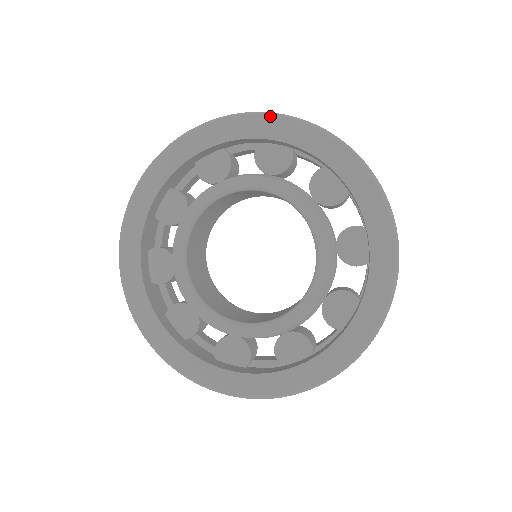
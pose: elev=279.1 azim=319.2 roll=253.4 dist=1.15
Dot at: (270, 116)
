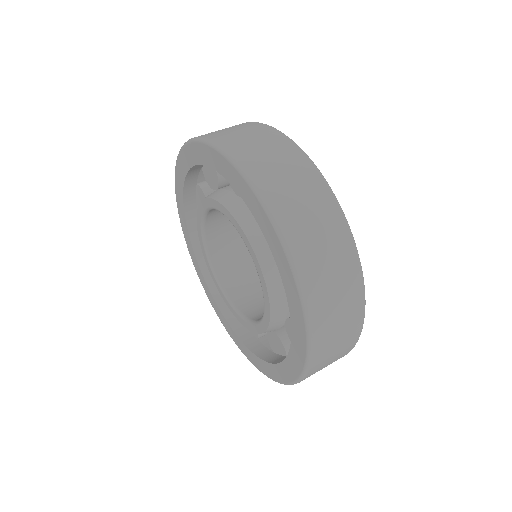
Dot at: (262, 207)
